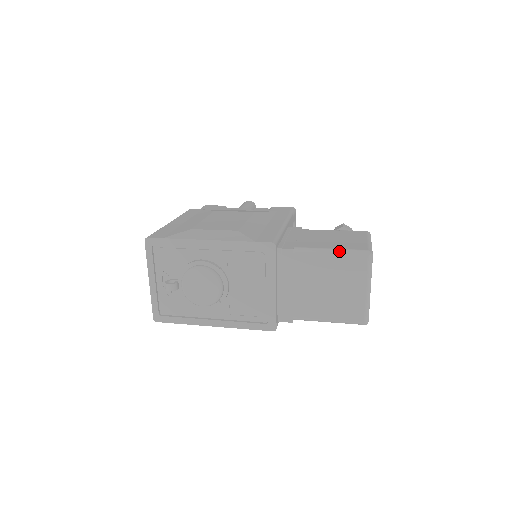
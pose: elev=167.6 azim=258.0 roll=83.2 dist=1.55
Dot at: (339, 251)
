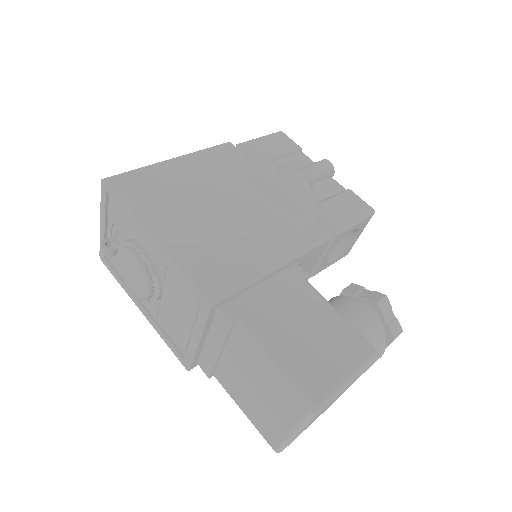
Dot at: (281, 374)
